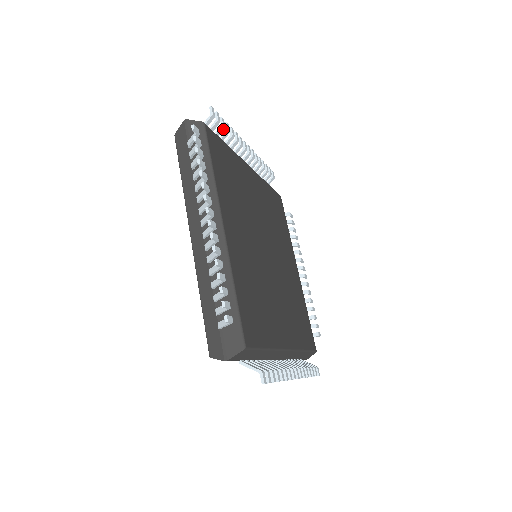
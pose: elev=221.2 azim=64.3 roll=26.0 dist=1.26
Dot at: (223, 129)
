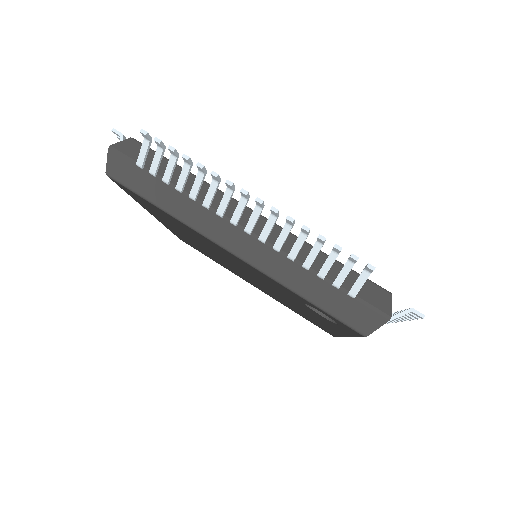
Dot at: occluded
